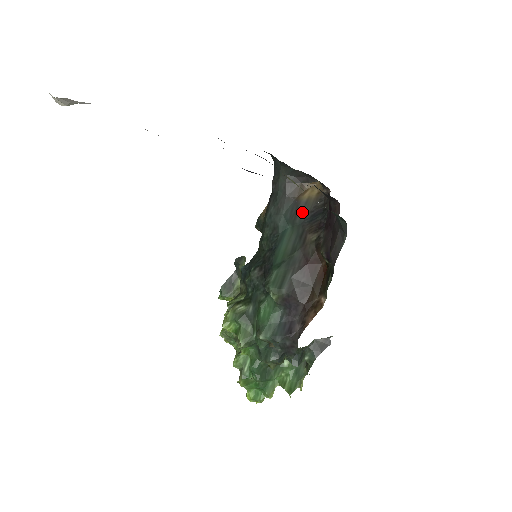
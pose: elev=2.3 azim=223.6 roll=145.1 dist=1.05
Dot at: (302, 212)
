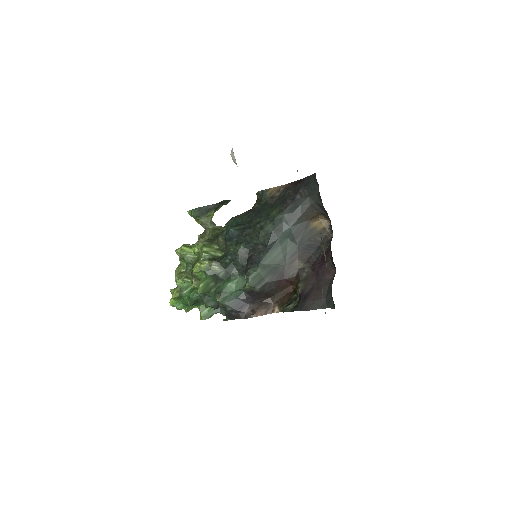
Dot at: (304, 236)
